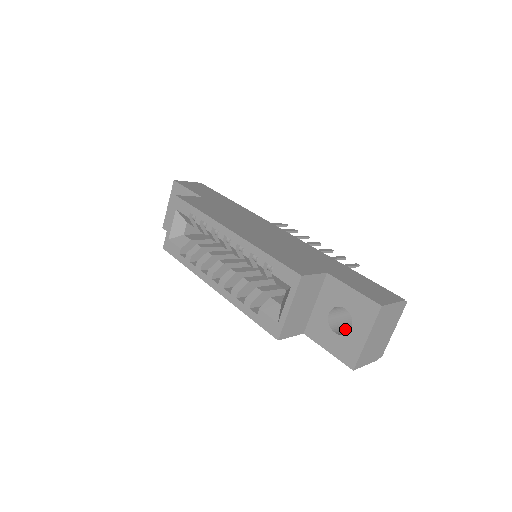
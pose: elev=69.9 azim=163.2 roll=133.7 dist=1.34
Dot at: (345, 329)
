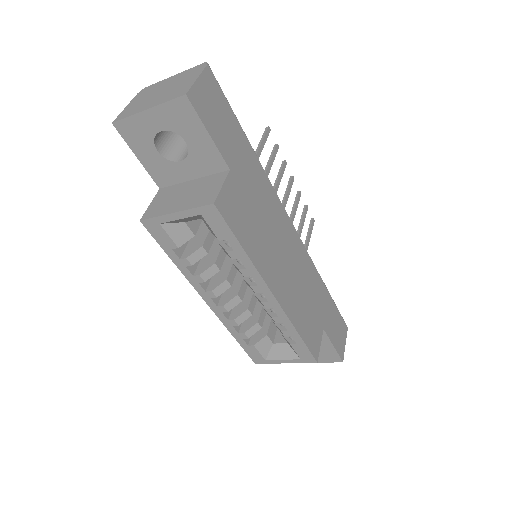
Dot at: occluded
